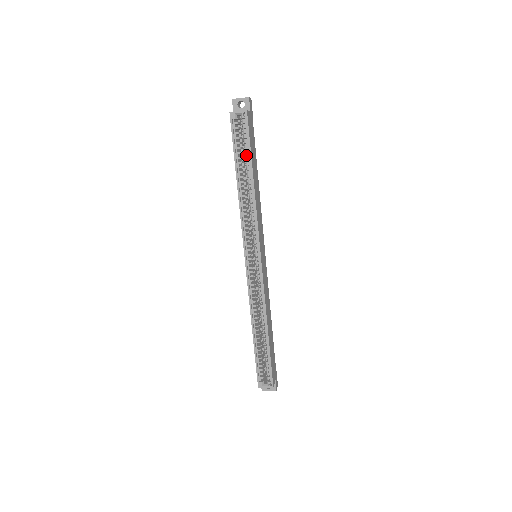
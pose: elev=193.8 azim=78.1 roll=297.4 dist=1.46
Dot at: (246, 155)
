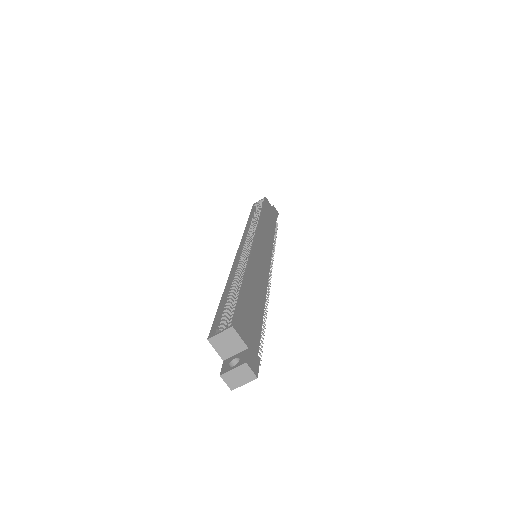
Dot at: occluded
